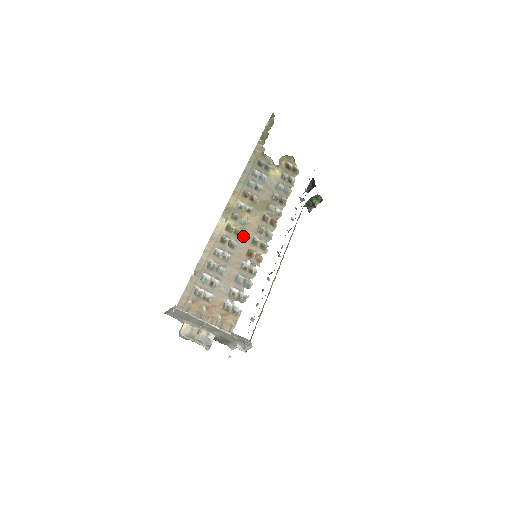
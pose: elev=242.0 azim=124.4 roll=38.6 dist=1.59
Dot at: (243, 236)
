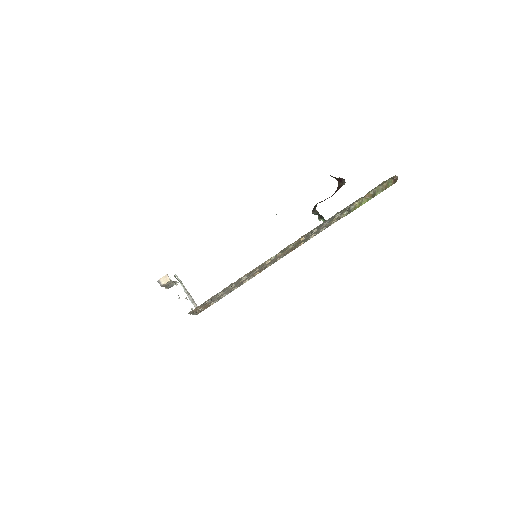
Dot at: (267, 264)
